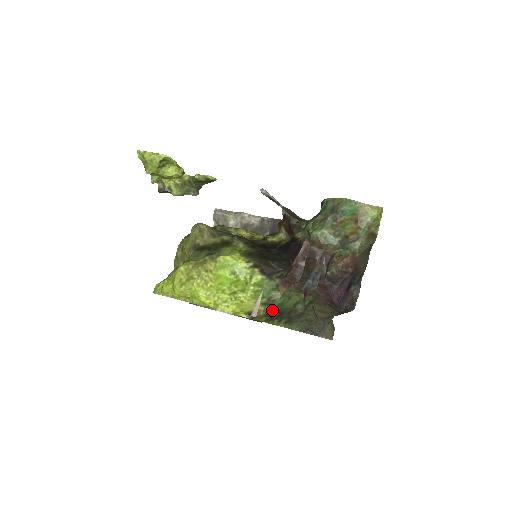
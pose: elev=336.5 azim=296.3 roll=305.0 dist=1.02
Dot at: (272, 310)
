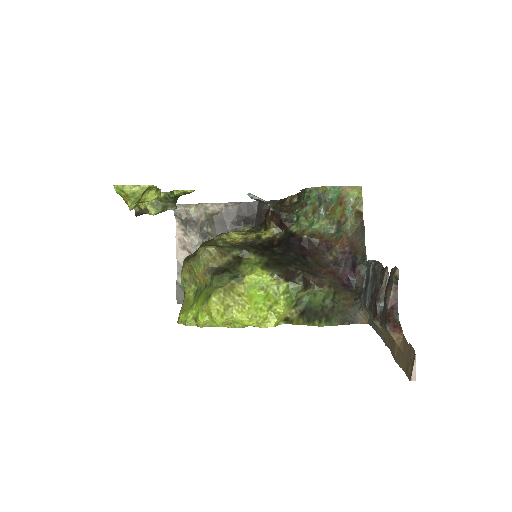
Dot at: (303, 310)
